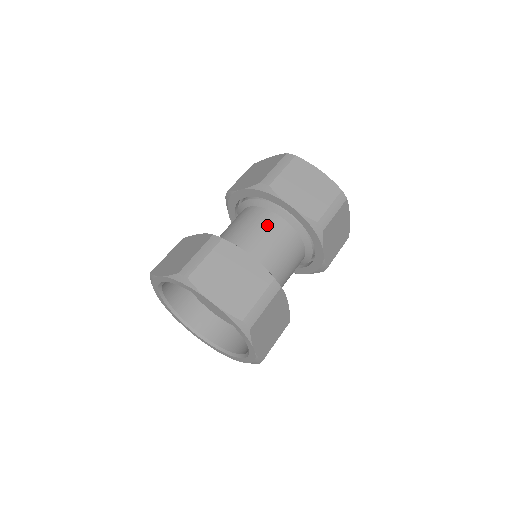
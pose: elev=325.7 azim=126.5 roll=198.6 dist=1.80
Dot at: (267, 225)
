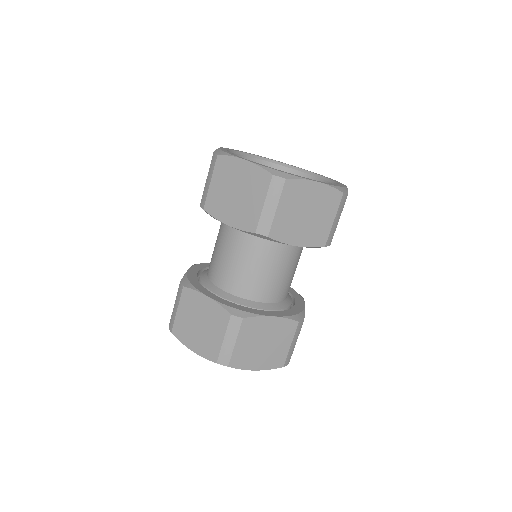
Dot at: (271, 258)
